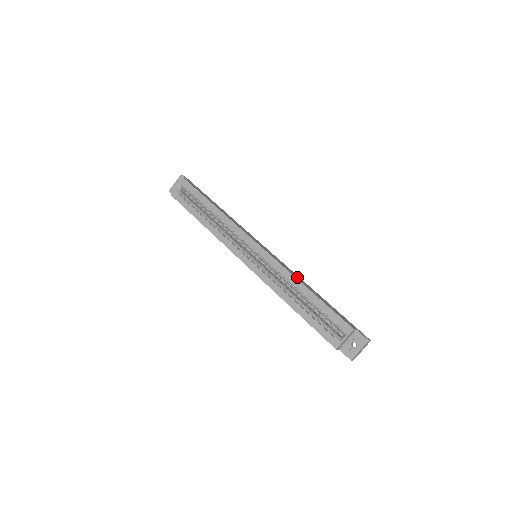
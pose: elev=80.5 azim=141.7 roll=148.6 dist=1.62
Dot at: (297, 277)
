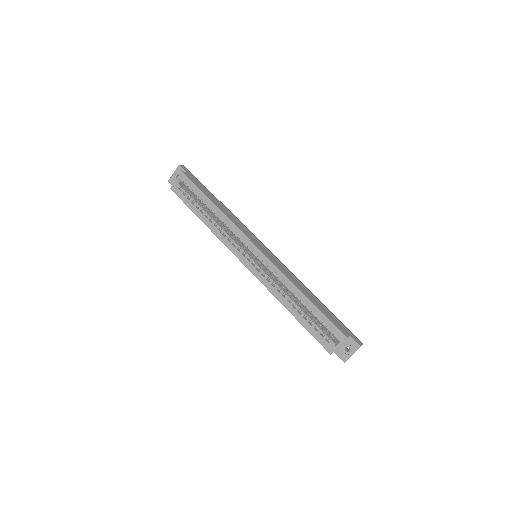
Dot at: (295, 281)
